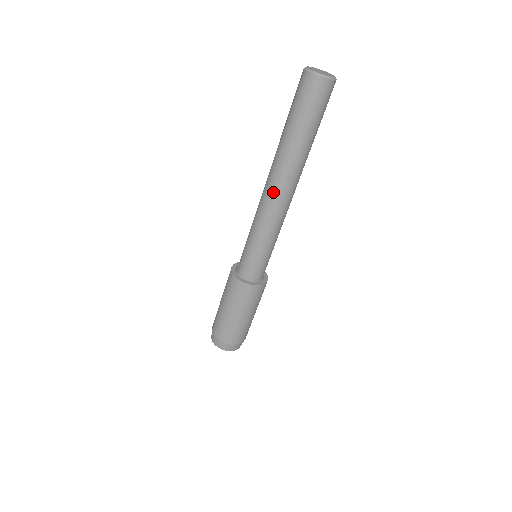
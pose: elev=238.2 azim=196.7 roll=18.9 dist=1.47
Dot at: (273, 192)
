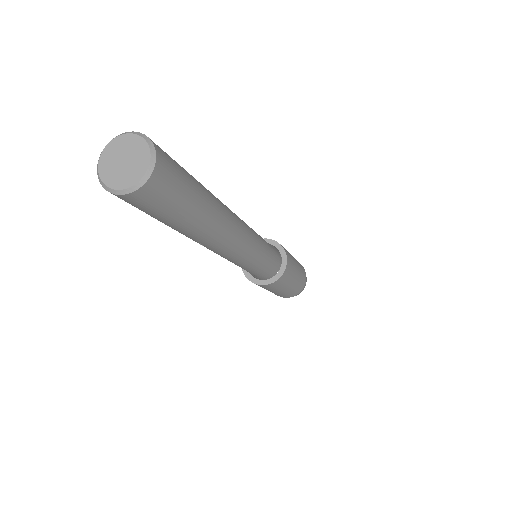
Dot at: occluded
